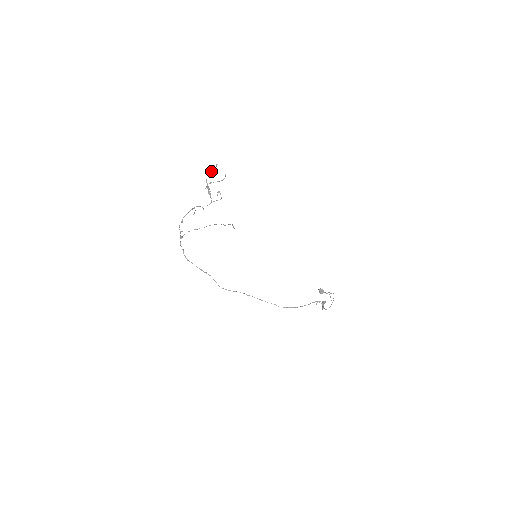
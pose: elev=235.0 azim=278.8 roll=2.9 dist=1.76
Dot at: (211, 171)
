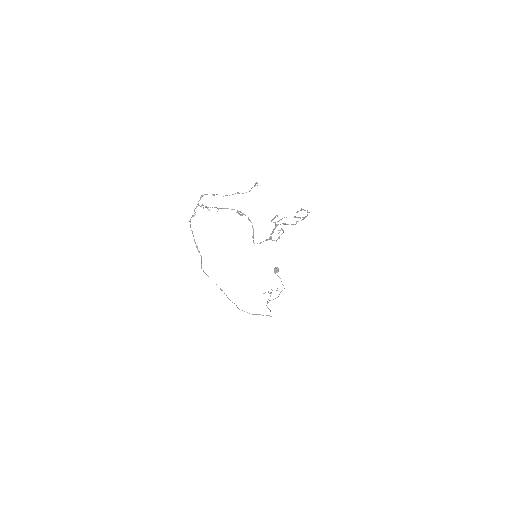
Dot at: (296, 217)
